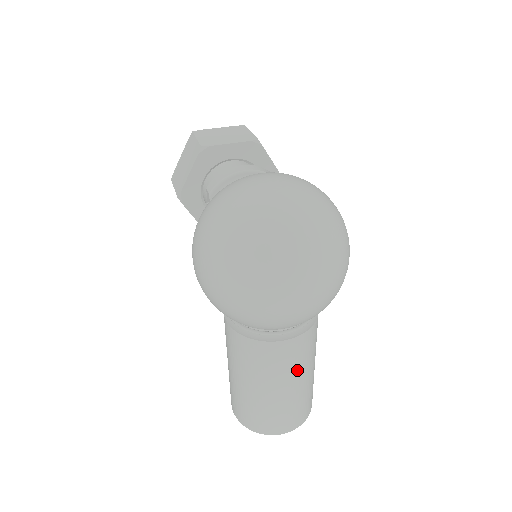
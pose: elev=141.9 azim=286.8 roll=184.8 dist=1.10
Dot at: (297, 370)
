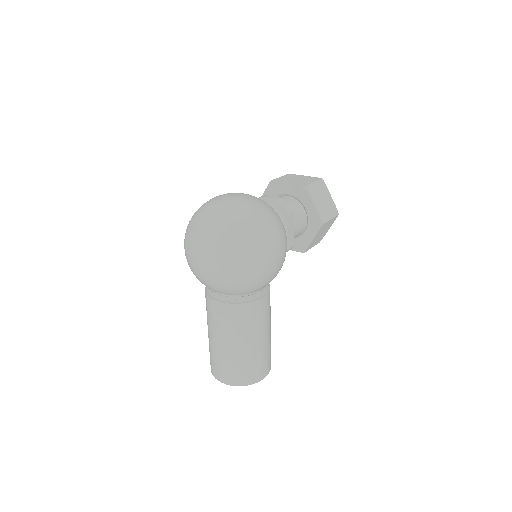
Dot at: (226, 331)
